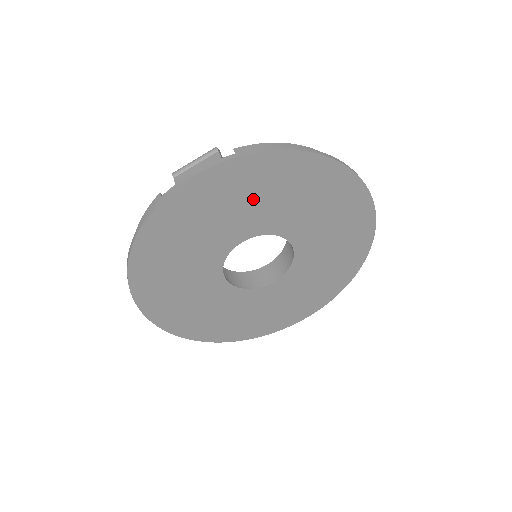
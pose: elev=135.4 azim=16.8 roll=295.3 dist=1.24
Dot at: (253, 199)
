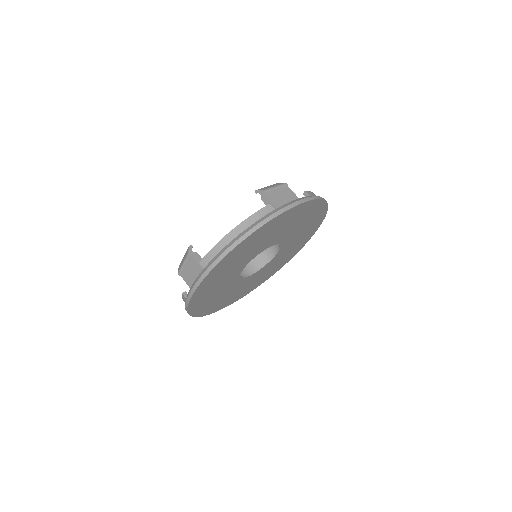
Dot at: (230, 267)
